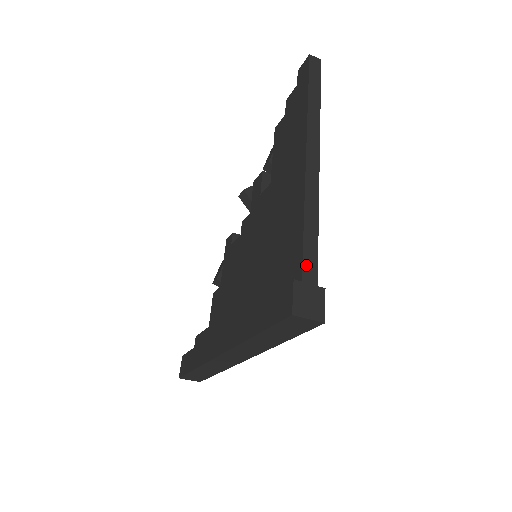
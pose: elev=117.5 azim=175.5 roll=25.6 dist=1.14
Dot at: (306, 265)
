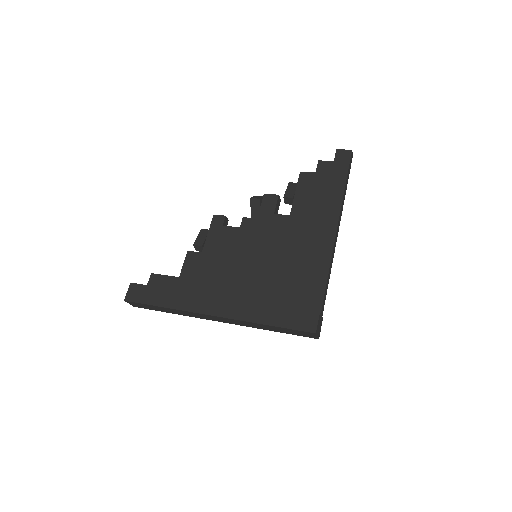
Dot at: (323, 303)
